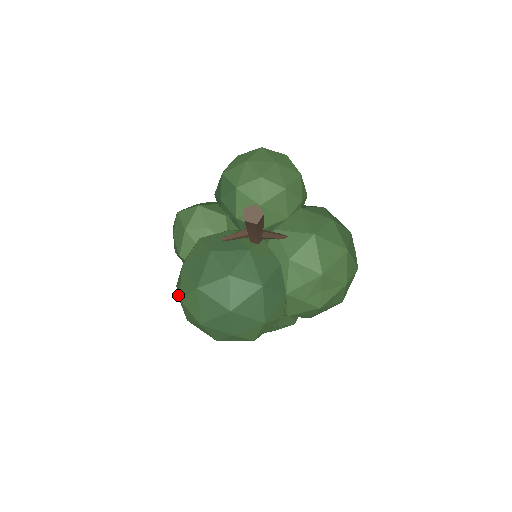
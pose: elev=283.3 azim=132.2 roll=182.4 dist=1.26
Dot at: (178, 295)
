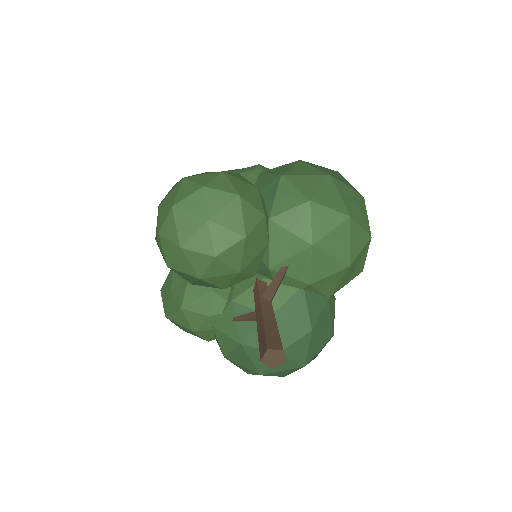
Dot at: occluded
